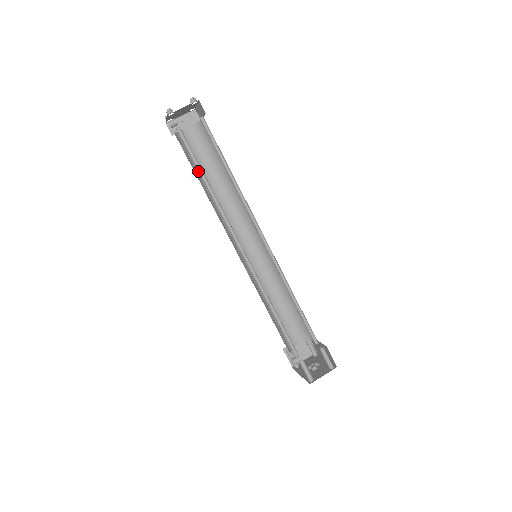
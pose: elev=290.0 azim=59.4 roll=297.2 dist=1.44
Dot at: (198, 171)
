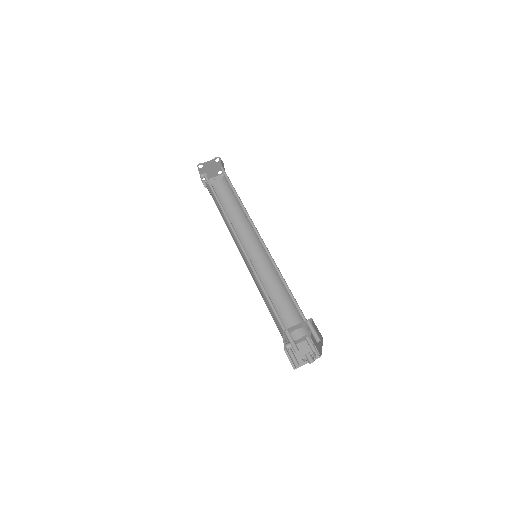
Dot at: (214, 196)
